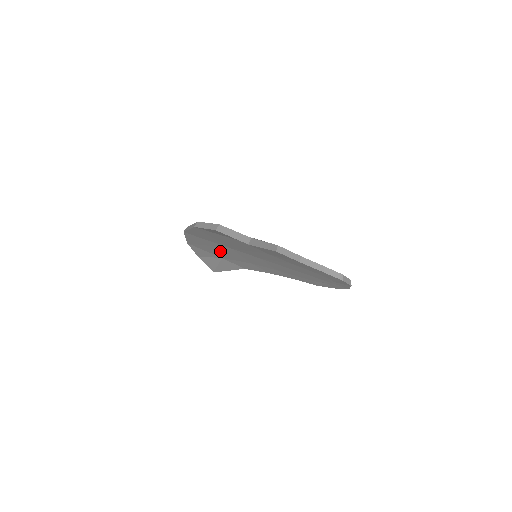
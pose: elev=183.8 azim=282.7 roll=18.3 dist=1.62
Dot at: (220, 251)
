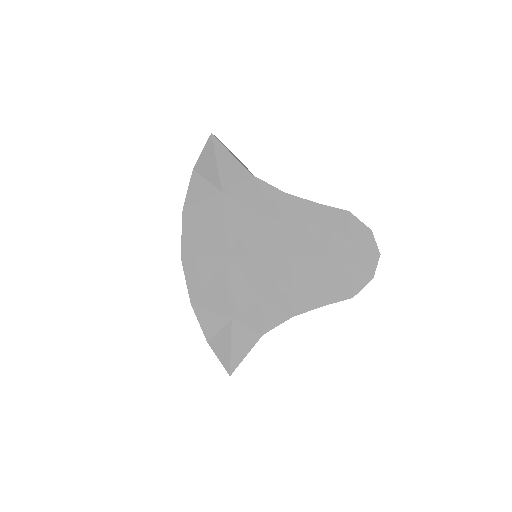
Dot at: (223, 288)
